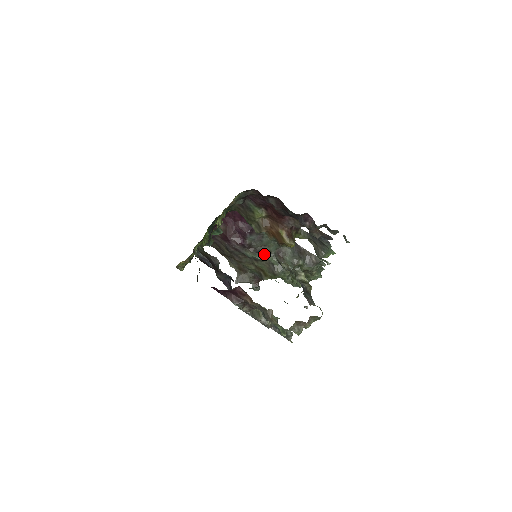
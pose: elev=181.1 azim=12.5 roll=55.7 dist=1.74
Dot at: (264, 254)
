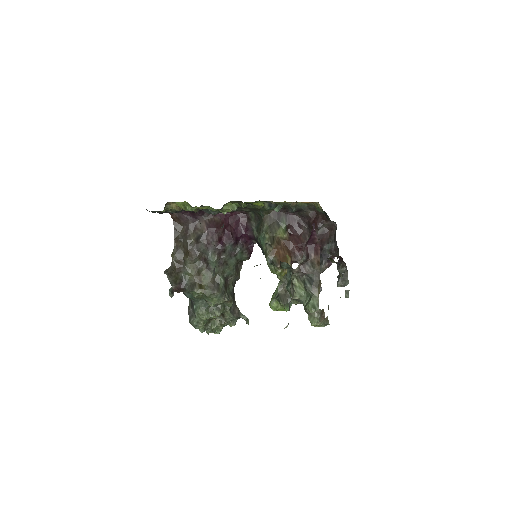
Dot at: (221, 269)
